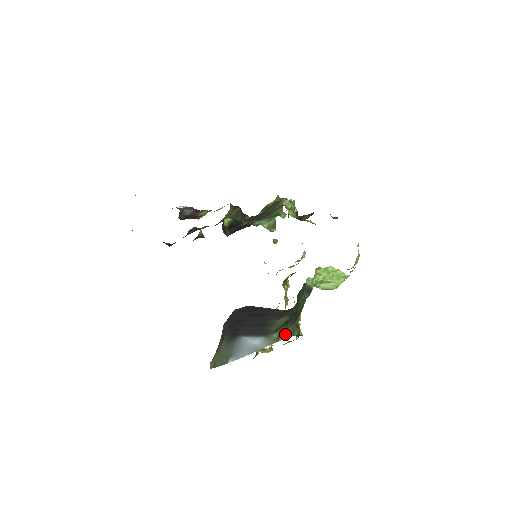
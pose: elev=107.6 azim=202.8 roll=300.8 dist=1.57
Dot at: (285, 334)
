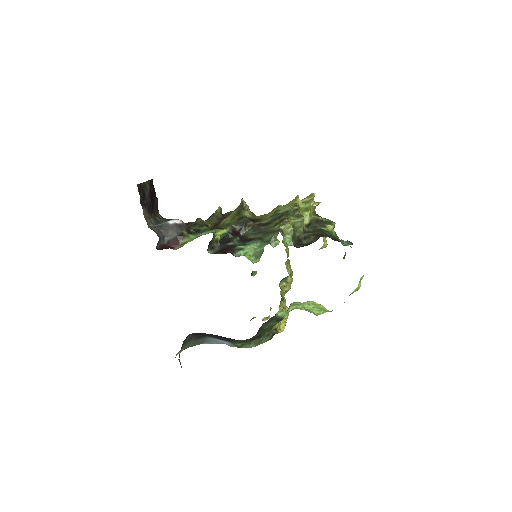
Dot at: (248, 345)
